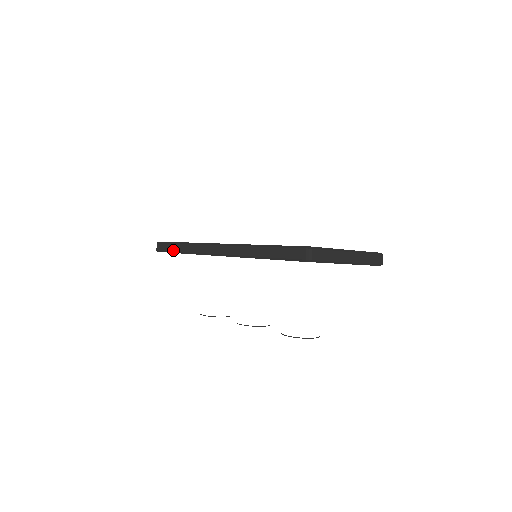
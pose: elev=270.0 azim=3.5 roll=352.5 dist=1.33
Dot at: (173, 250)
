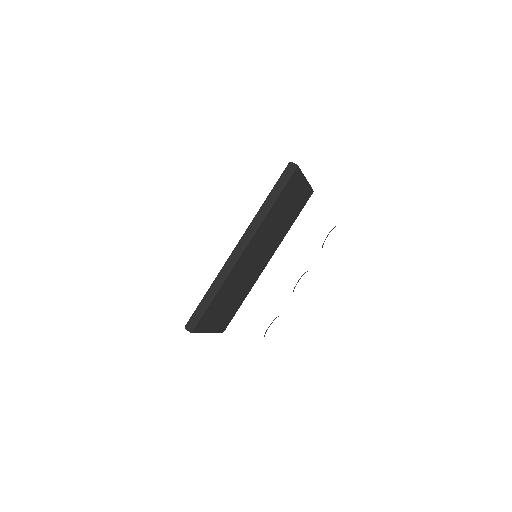
Dot at: (206, 304)
